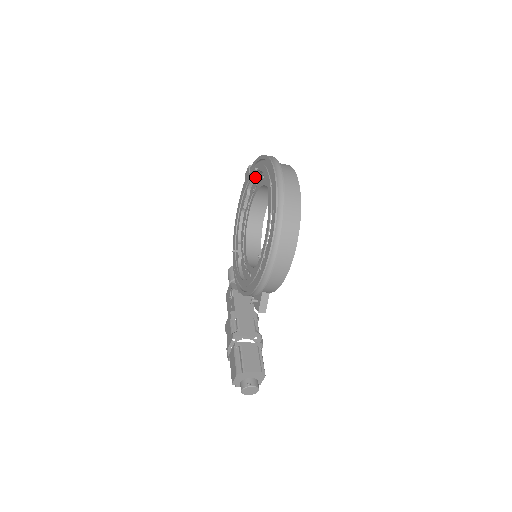
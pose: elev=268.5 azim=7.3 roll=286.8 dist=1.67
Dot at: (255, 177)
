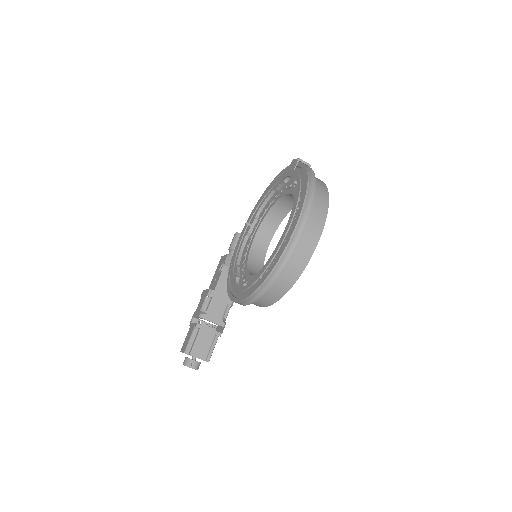
Dot at: occluded
